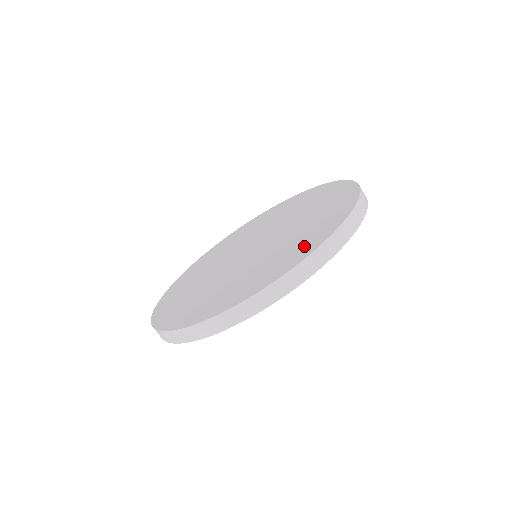
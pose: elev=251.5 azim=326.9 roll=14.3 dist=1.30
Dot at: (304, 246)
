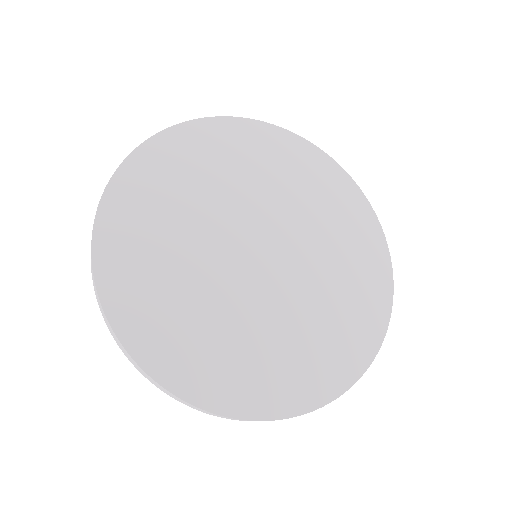
Dot at: (327, 369)
